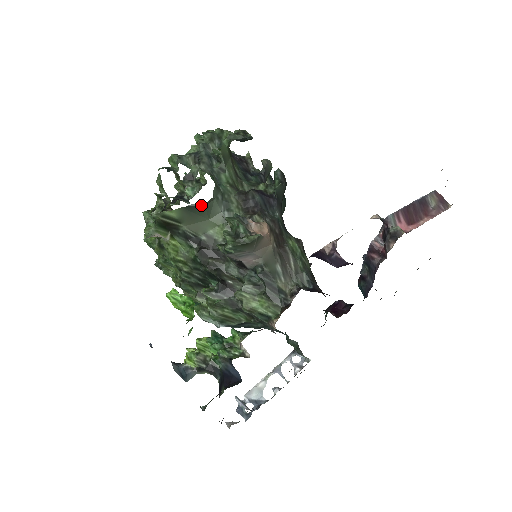
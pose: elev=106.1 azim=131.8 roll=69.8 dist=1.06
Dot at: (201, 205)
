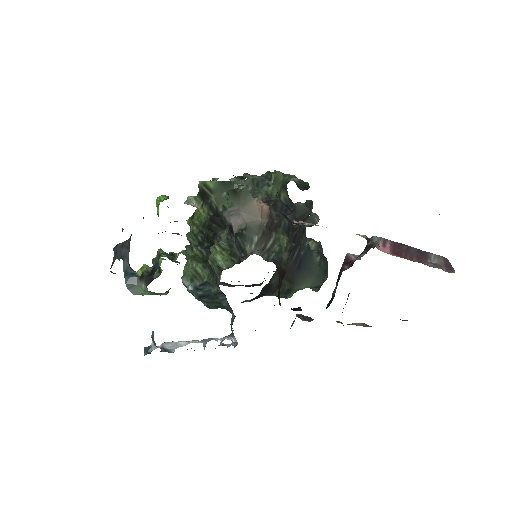
Dot at: (232, 183)
